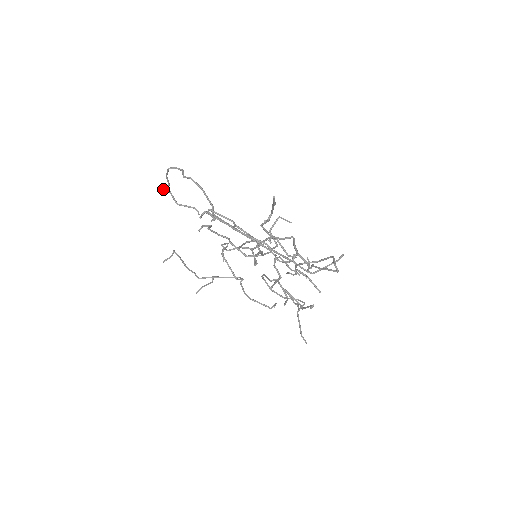
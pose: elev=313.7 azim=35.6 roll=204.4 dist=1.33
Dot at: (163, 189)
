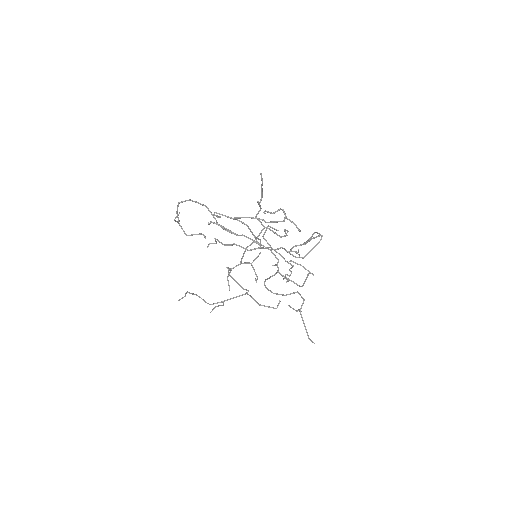
Dot at: (176, 216)
